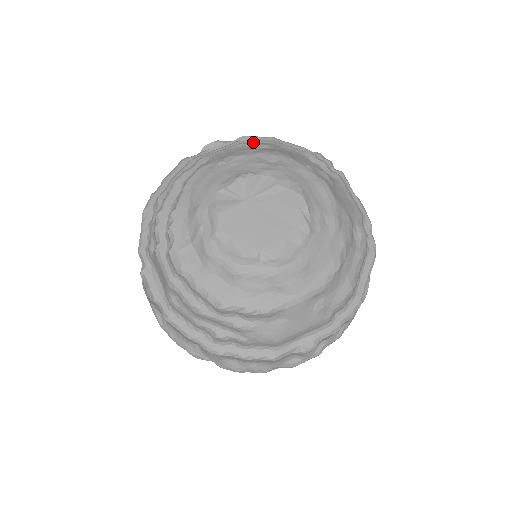
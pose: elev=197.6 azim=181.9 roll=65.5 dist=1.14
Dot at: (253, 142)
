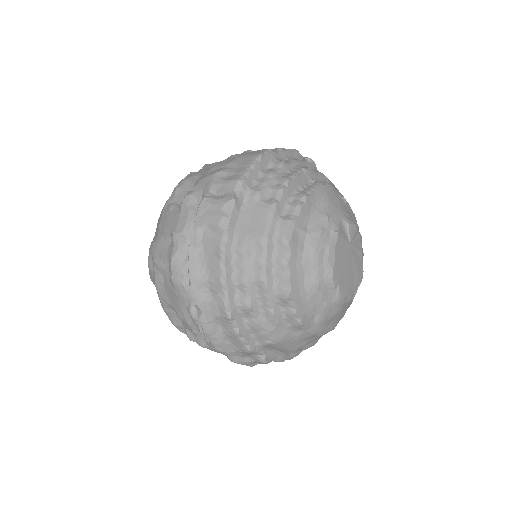
Dot at: occluded
